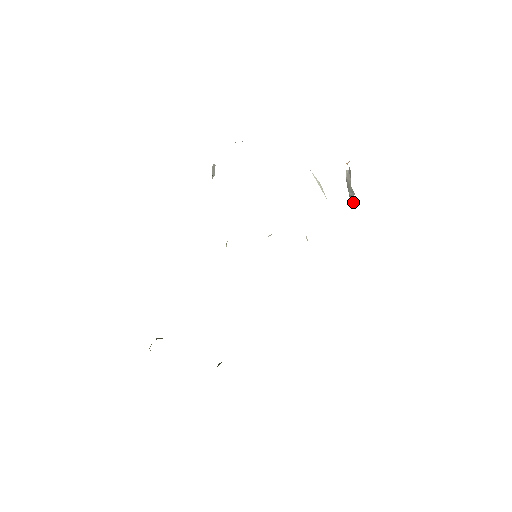
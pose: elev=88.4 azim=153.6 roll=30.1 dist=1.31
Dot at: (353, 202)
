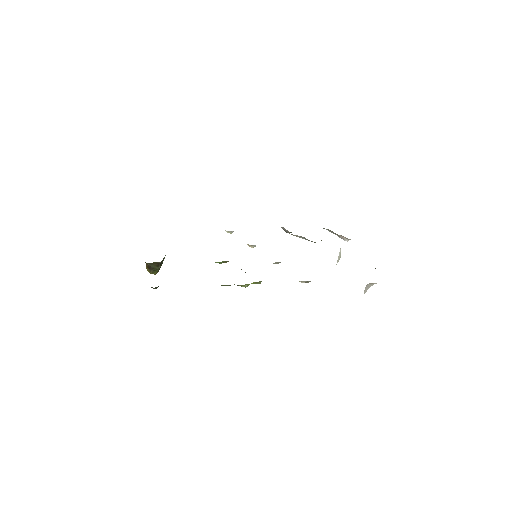
Dot at: occluded
